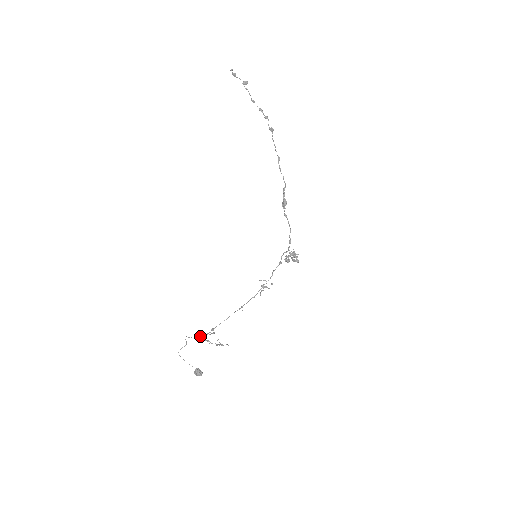
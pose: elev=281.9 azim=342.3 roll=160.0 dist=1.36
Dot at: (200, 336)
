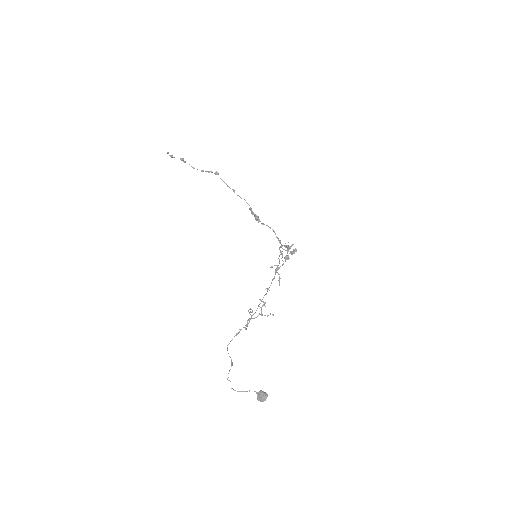
Dot at: (240, 329)
